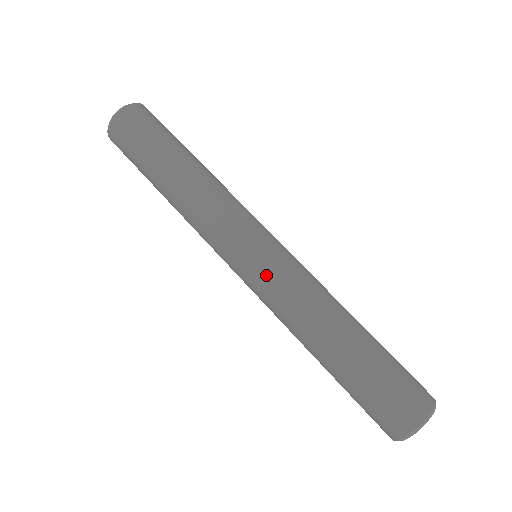
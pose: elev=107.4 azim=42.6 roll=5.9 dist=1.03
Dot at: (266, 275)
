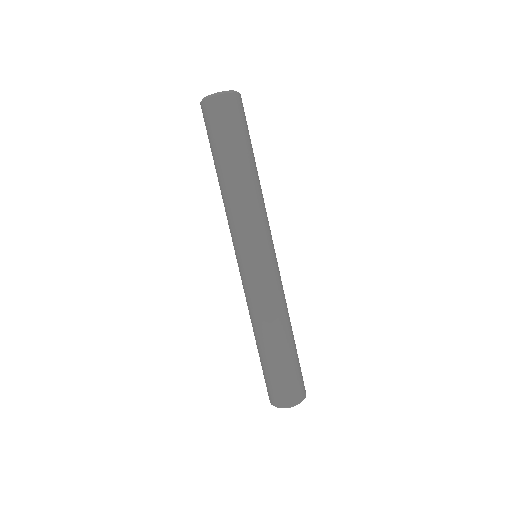
Dot at: (247, 280)
